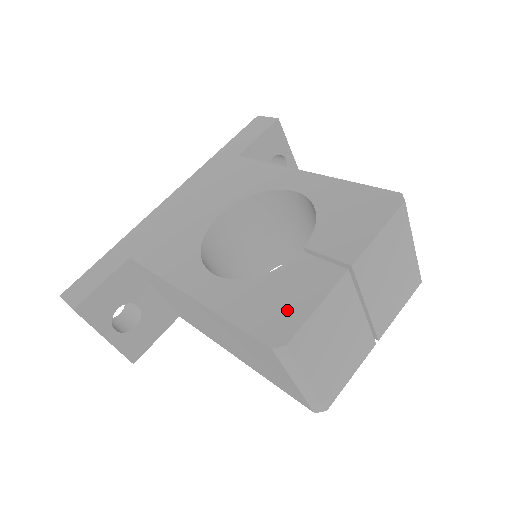
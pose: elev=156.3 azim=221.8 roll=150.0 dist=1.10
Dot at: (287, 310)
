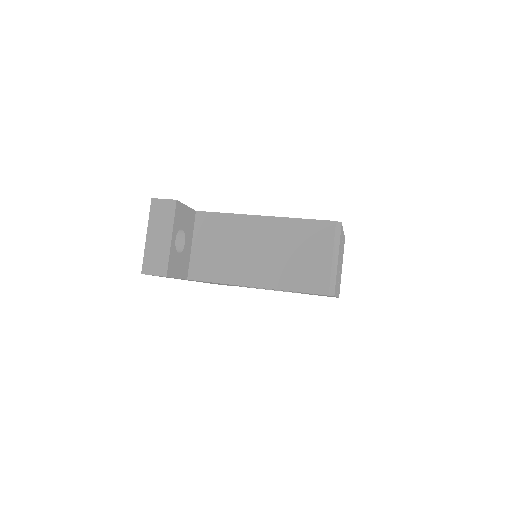
Dot at: occluded
